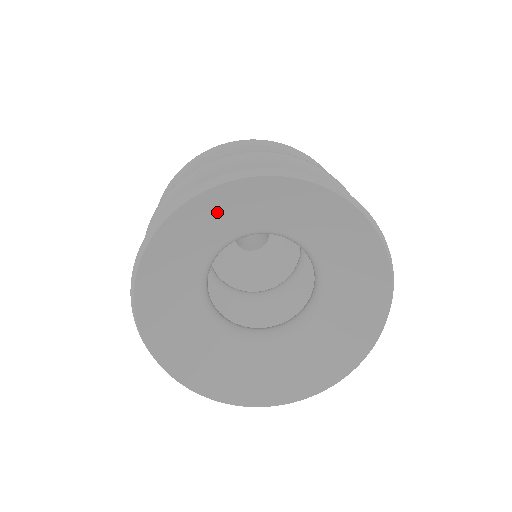
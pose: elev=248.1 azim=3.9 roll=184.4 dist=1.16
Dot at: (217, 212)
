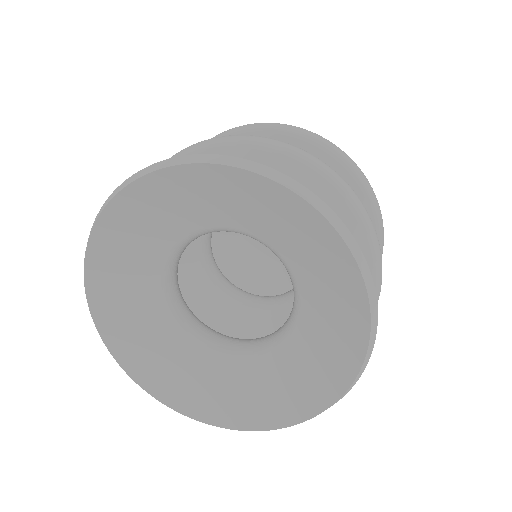
Dot at: (285, 217)
